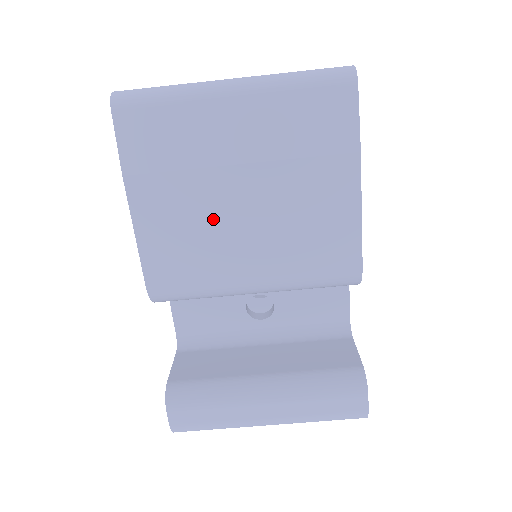
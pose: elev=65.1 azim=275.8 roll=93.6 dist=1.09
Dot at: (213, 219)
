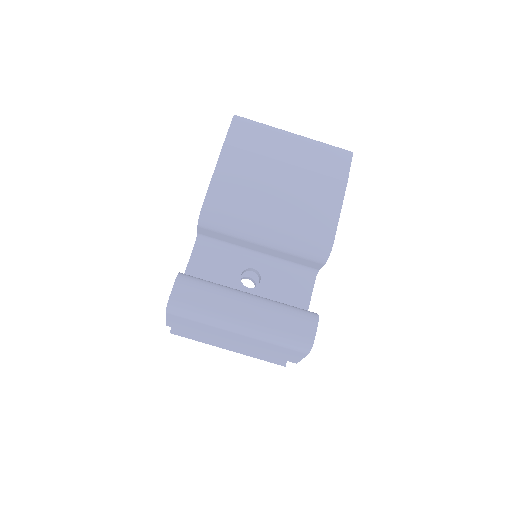
Dot at: (260, 182)
